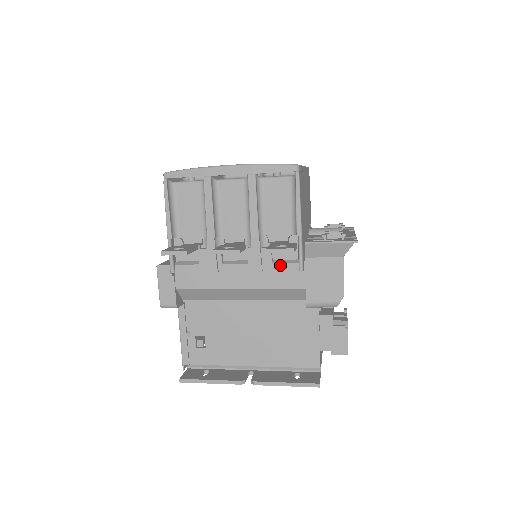
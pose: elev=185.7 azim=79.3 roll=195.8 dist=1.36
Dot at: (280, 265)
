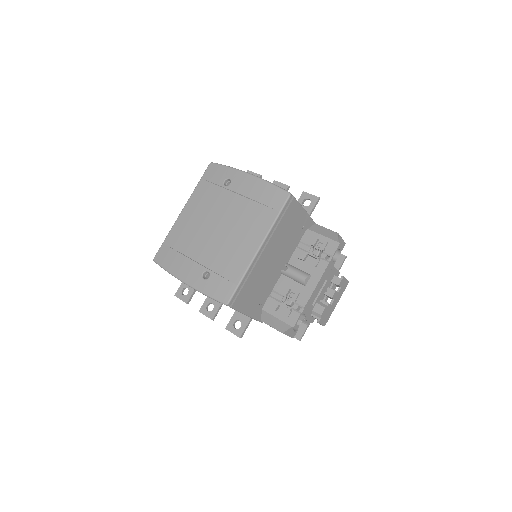
Dot at: occluded
